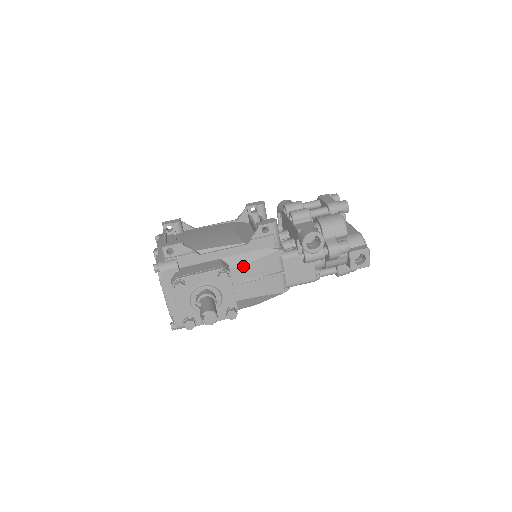
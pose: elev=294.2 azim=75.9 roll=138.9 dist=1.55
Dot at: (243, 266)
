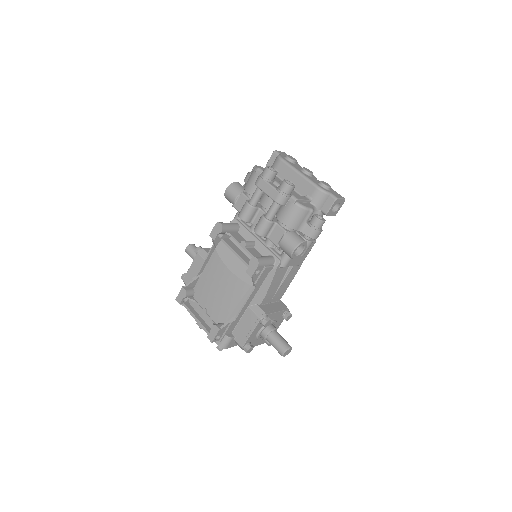
Dot at: (266, 295)
